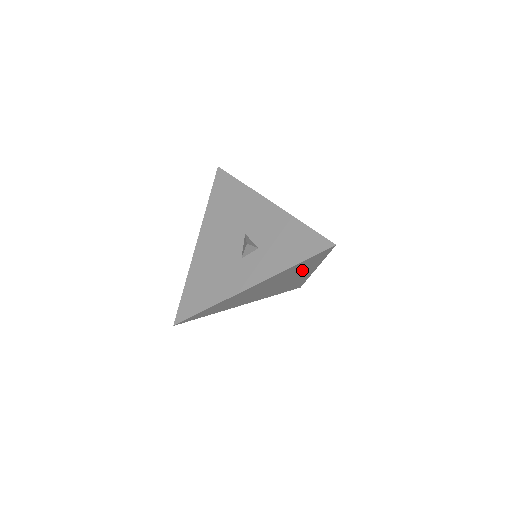
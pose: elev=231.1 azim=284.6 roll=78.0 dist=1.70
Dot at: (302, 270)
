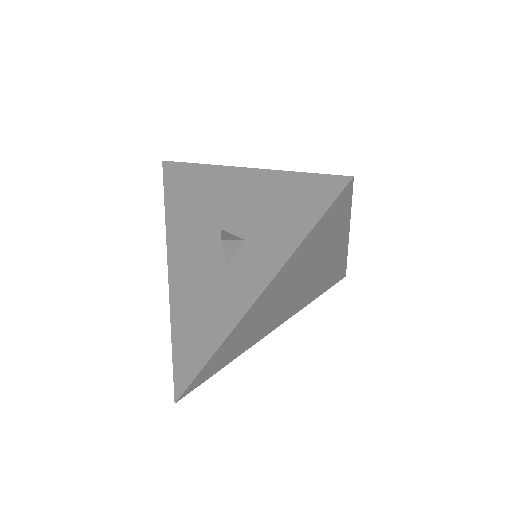
Dot at: (325, 246)
